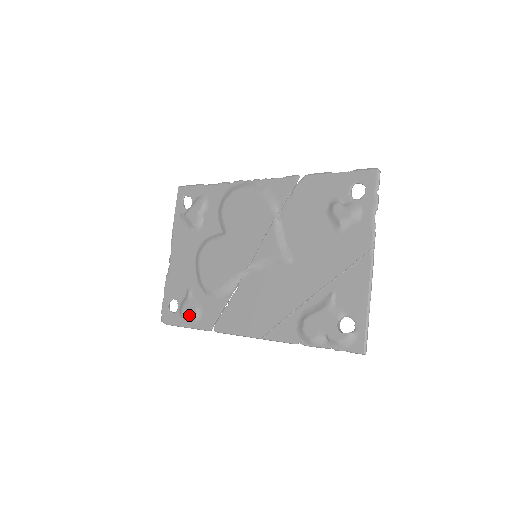
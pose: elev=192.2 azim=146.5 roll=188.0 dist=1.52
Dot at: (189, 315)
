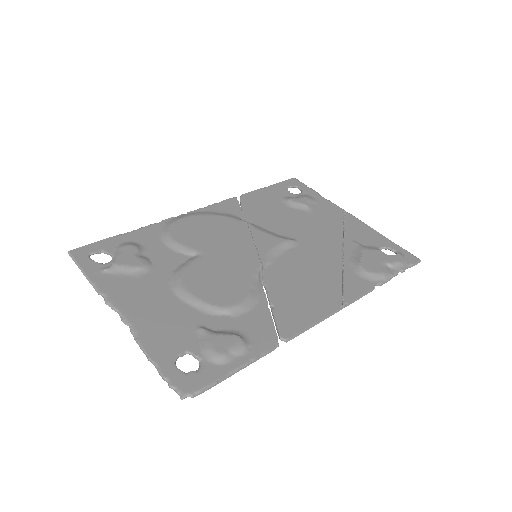
Dot at: (232, 347)
